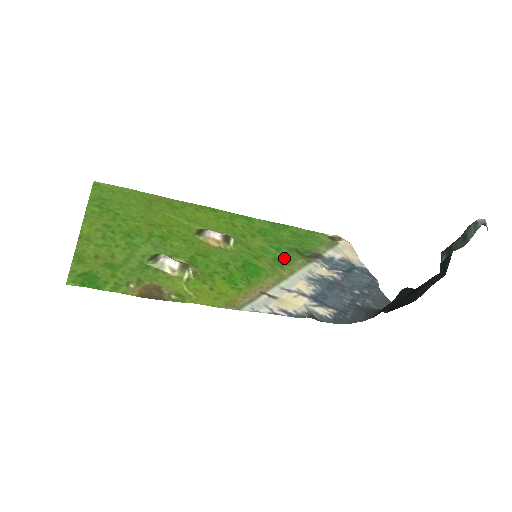
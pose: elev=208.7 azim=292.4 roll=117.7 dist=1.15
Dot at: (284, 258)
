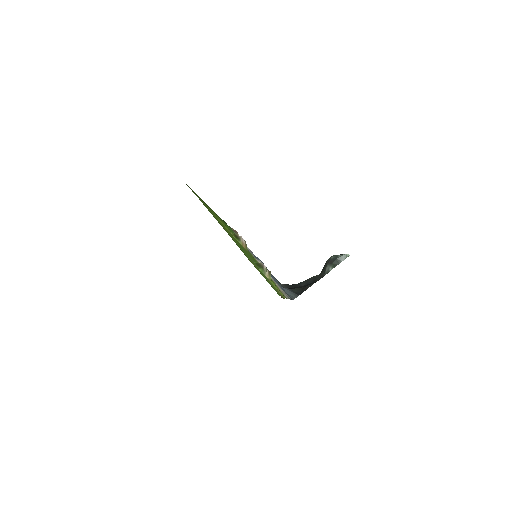
Dot at: occluded
